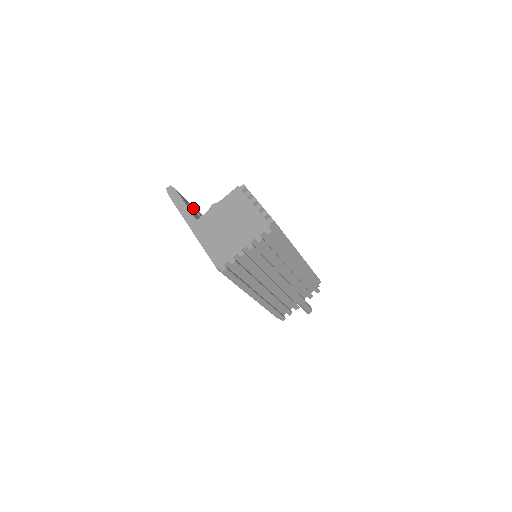
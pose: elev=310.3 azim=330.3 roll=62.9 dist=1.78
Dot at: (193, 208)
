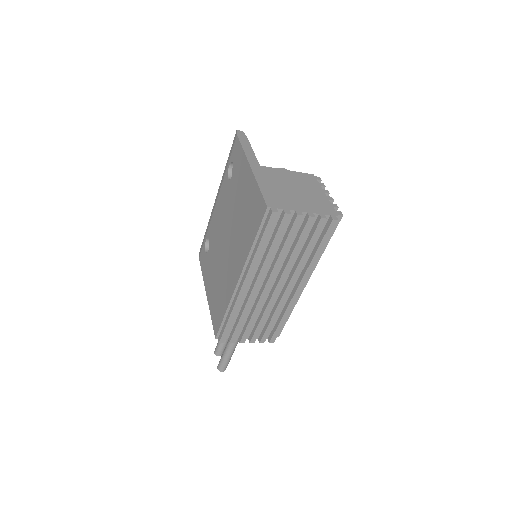
Dot at: occluded
